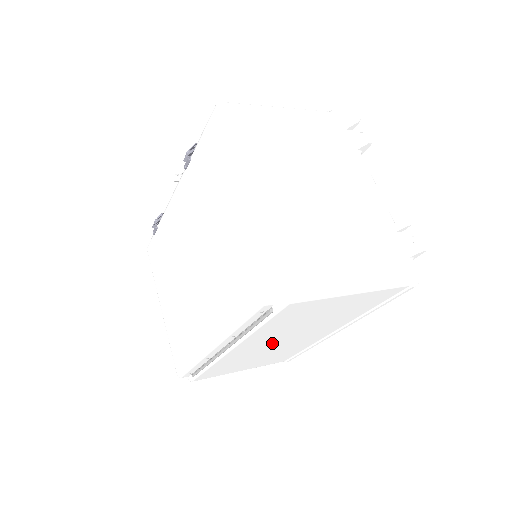
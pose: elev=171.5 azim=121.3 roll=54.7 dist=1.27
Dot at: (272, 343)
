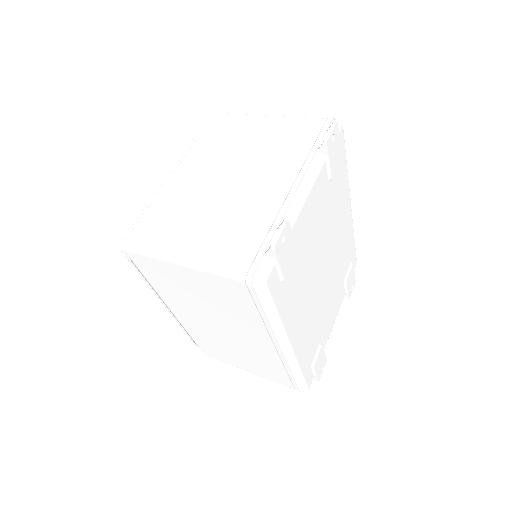
Dot at: (208, 325)
